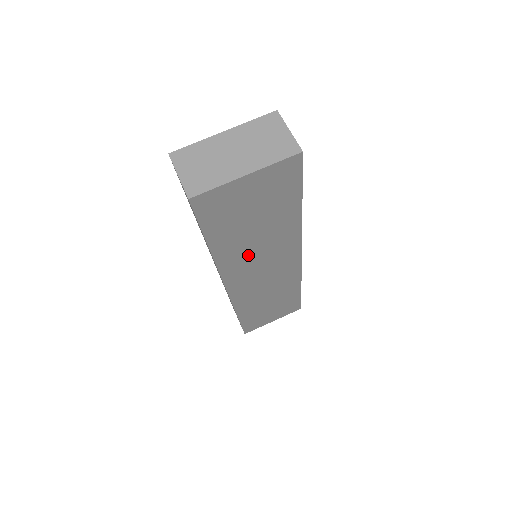
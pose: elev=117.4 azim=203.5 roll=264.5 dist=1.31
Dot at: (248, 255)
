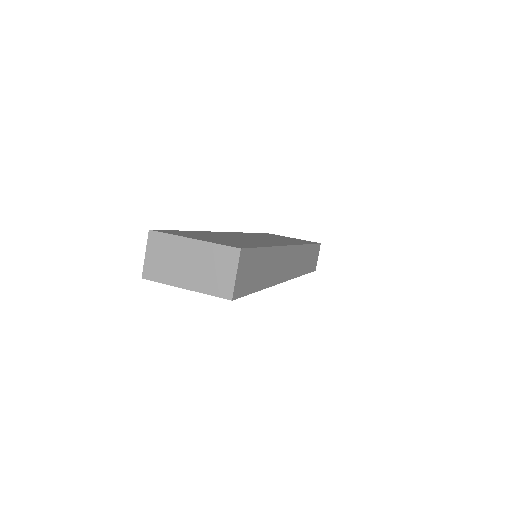
Dot at: occluded
